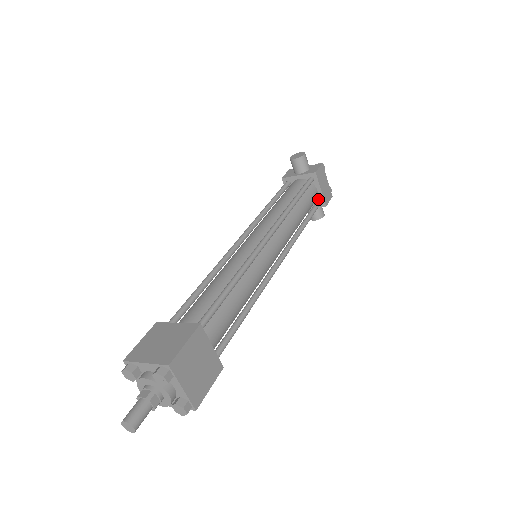
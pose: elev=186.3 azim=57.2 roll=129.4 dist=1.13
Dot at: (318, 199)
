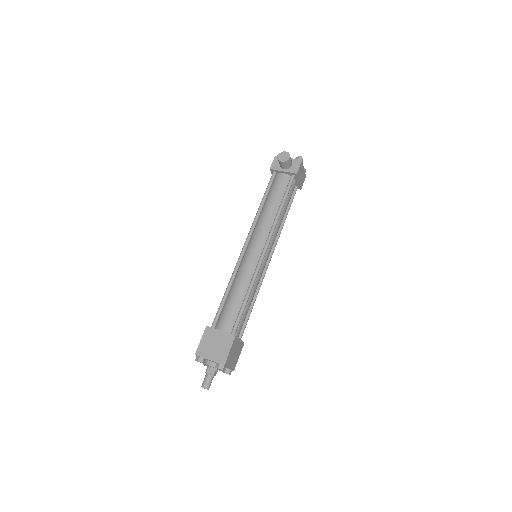
Dot at: (296, 185)
